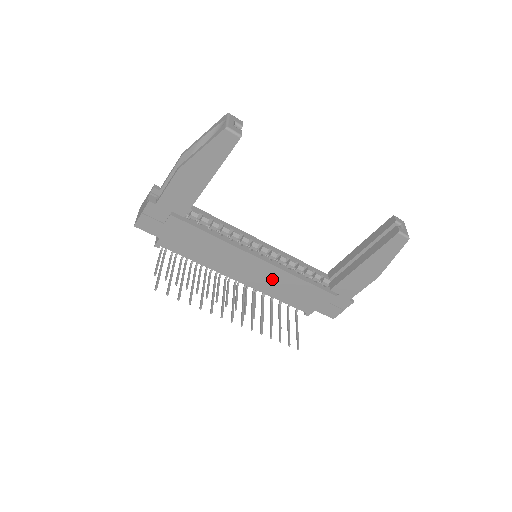
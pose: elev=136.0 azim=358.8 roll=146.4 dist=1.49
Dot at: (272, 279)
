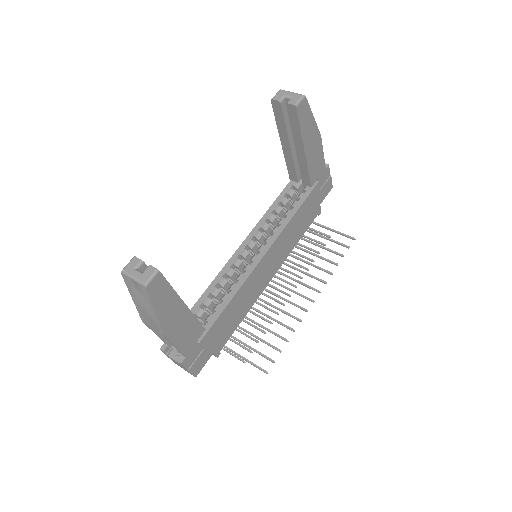
Dot at: (282, 245)
